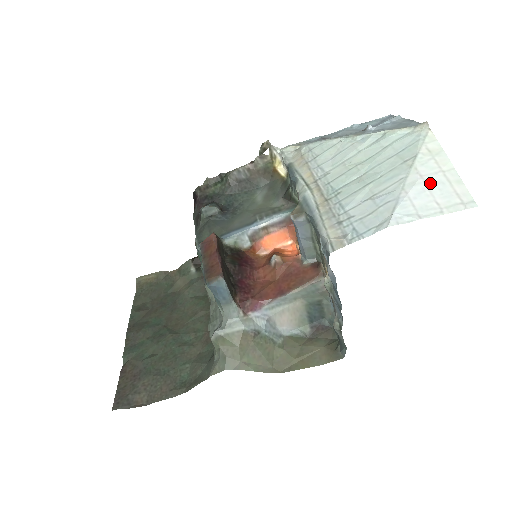
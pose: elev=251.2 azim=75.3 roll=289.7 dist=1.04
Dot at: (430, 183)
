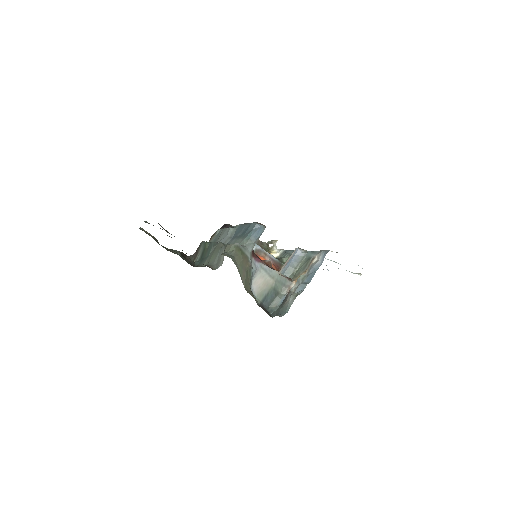
Dot at: occluded
